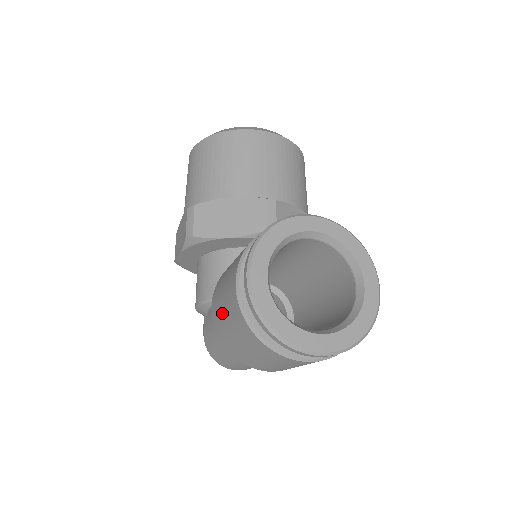
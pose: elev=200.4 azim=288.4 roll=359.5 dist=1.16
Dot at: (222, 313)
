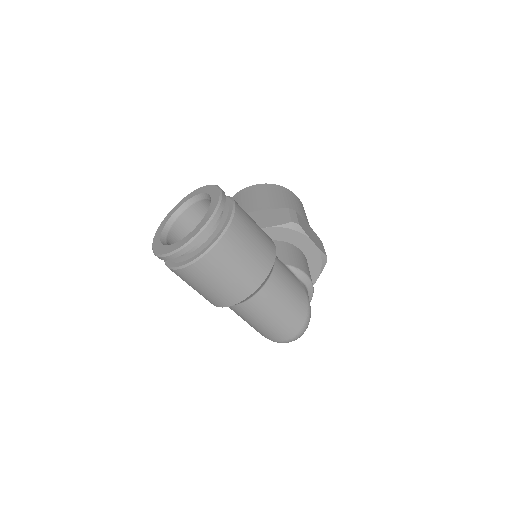
Dot at: occluded
